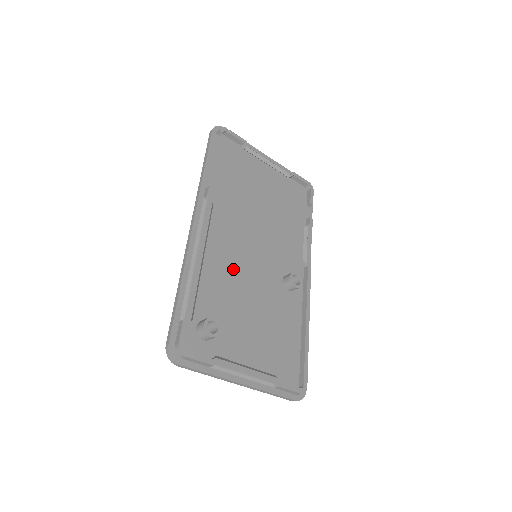
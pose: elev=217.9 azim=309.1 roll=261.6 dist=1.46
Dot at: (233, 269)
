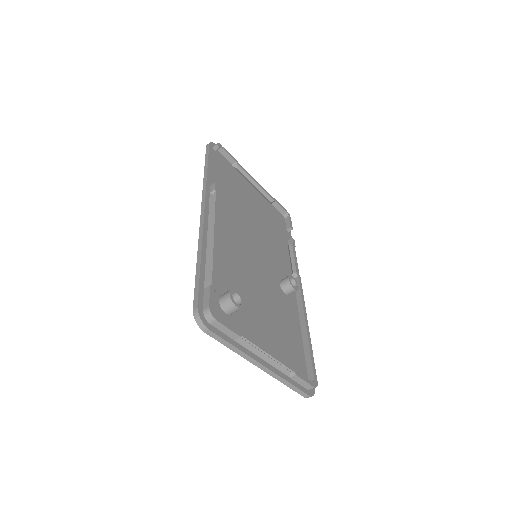
Dot at: (241, 260)
